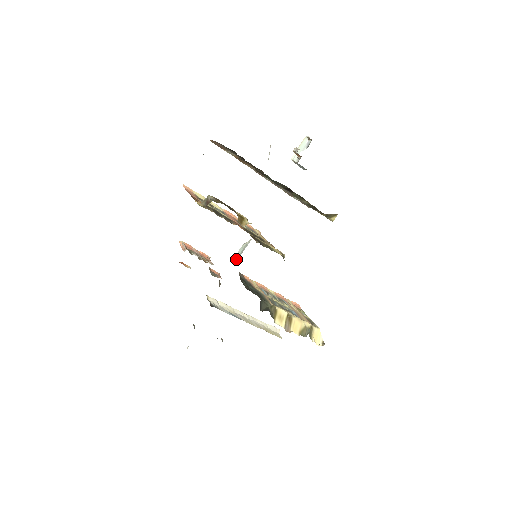
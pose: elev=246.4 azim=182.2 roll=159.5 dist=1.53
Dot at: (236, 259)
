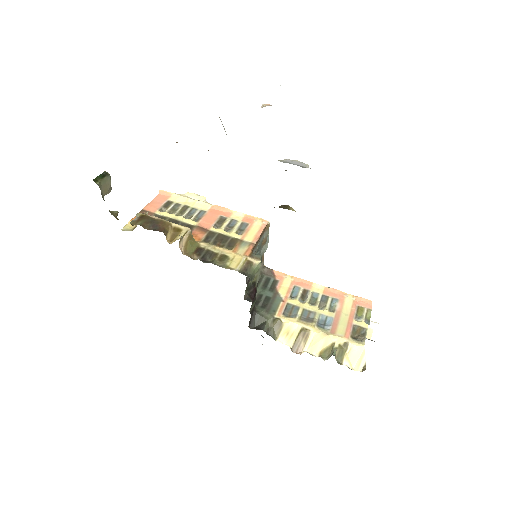
Dot at: occluded
